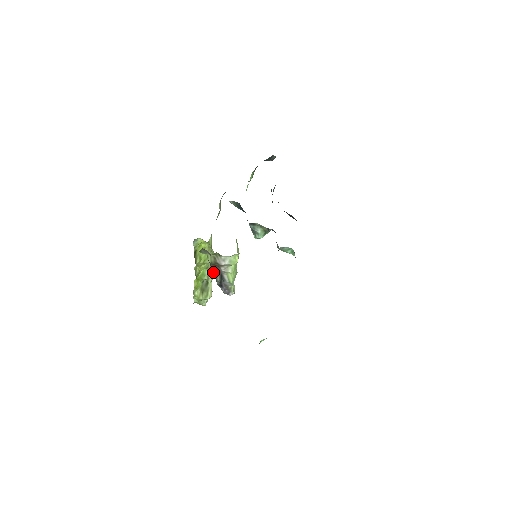
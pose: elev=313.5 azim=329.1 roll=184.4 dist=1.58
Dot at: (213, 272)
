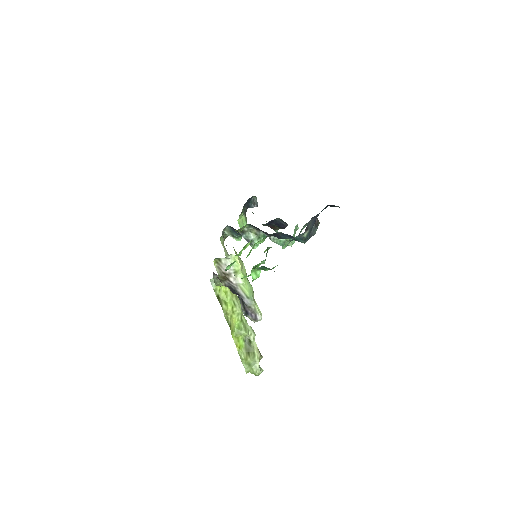
Dot at: (252, 329)
